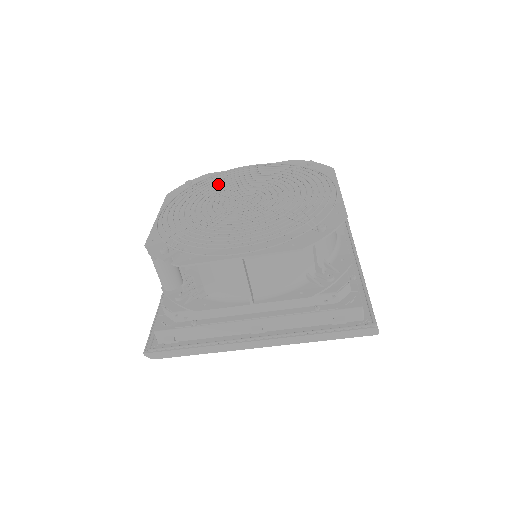
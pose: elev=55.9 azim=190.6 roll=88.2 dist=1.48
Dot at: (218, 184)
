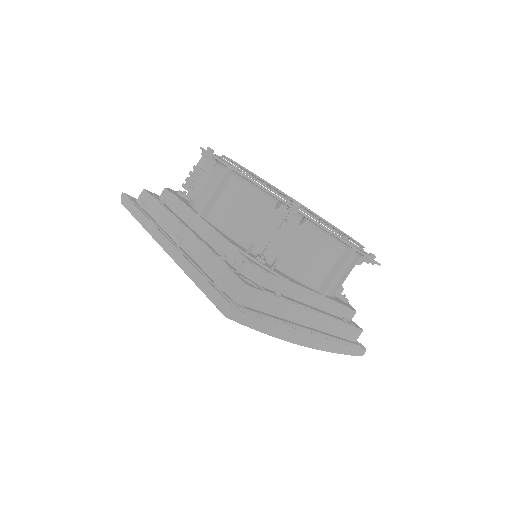
Dot at: occluded
